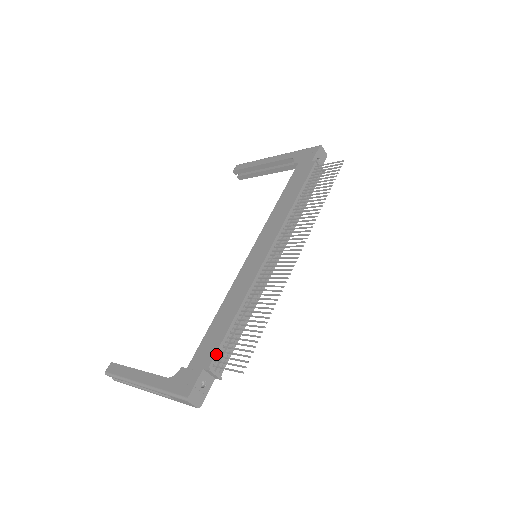
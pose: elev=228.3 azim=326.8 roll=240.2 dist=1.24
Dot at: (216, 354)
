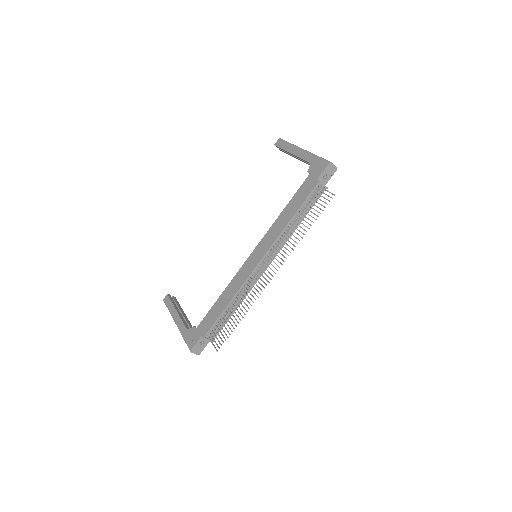
Dot at: (210, 329)
